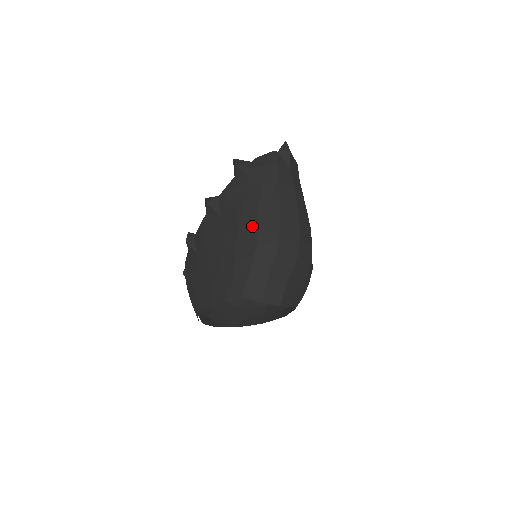
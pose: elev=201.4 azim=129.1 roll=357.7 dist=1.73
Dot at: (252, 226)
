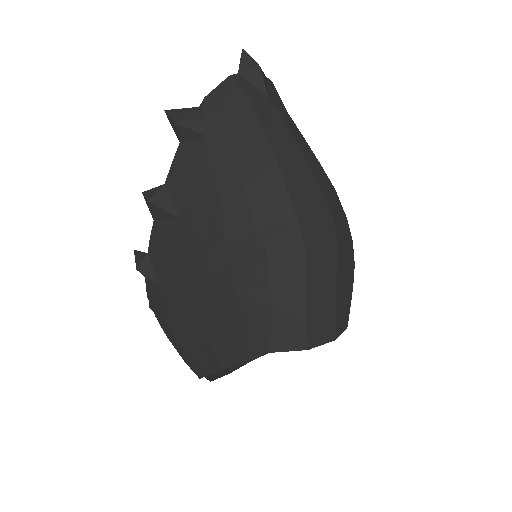
Dot at: (246, 226)
